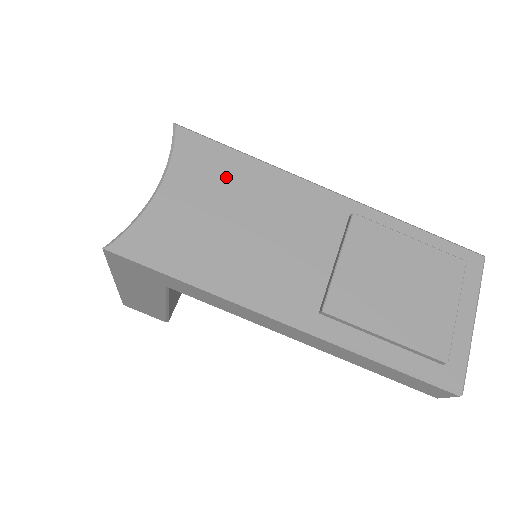
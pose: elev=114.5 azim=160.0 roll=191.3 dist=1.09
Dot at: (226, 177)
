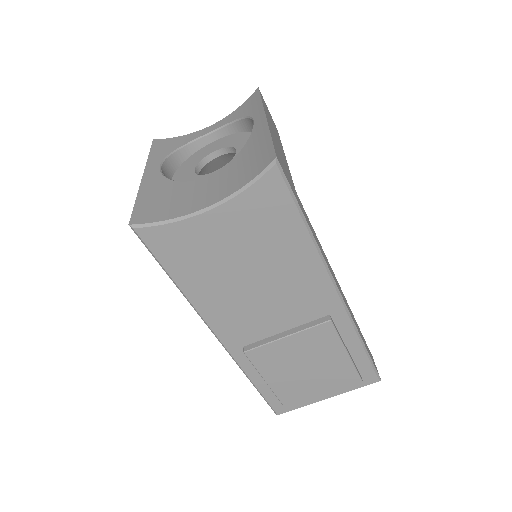
Dot at: (272, 236)
